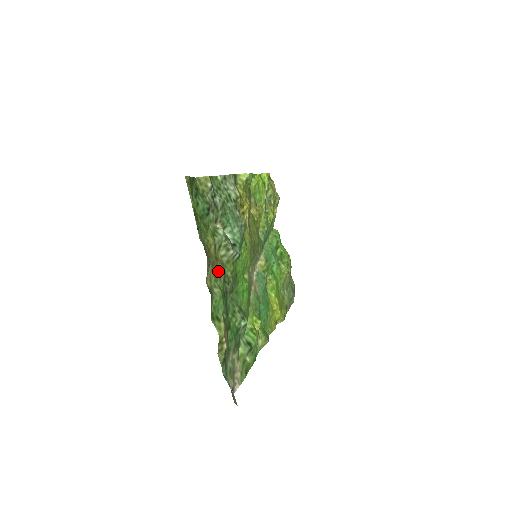
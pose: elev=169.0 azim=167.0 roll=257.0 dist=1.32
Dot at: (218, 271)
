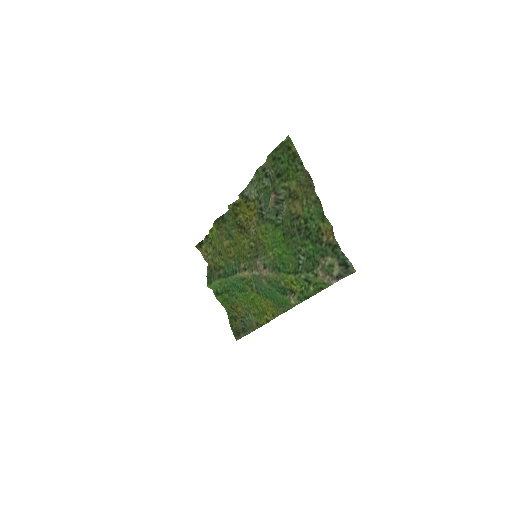
Dot at: (300, 205)
